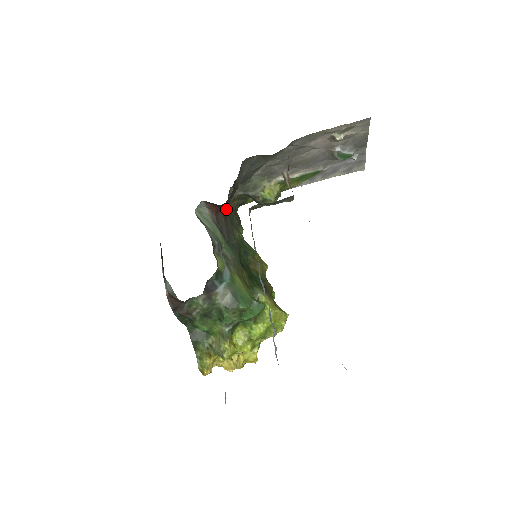
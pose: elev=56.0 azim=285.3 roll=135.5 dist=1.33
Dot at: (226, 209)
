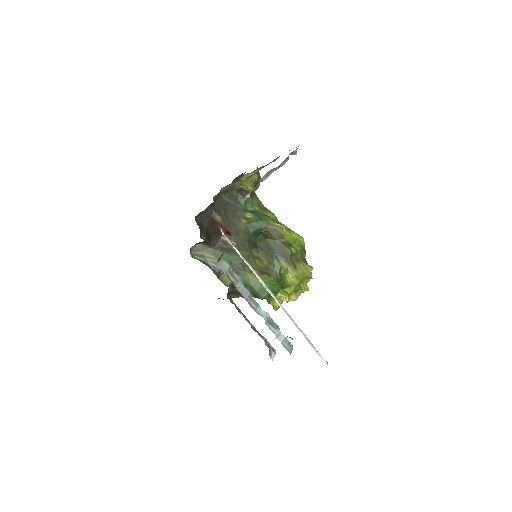
Dot at: (215, 232)
